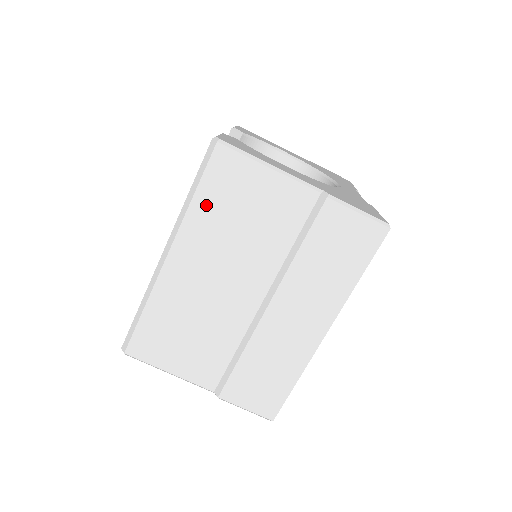
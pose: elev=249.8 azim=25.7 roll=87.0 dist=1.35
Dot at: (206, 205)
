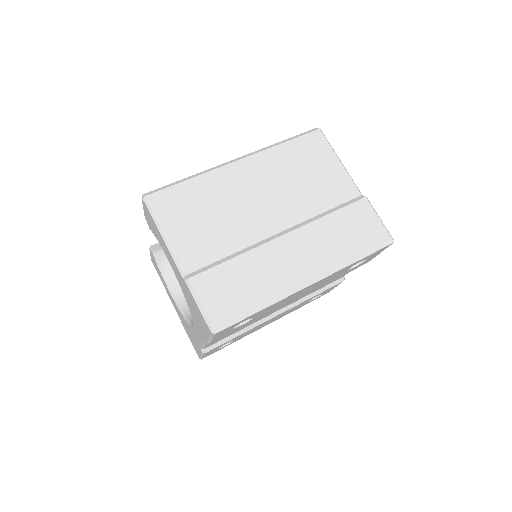
Dot at: (288, 152)
